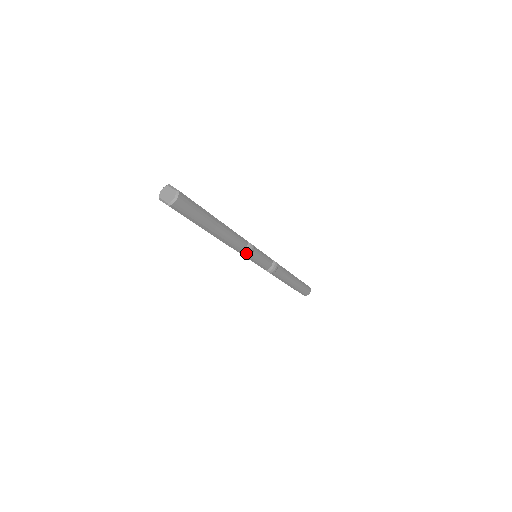
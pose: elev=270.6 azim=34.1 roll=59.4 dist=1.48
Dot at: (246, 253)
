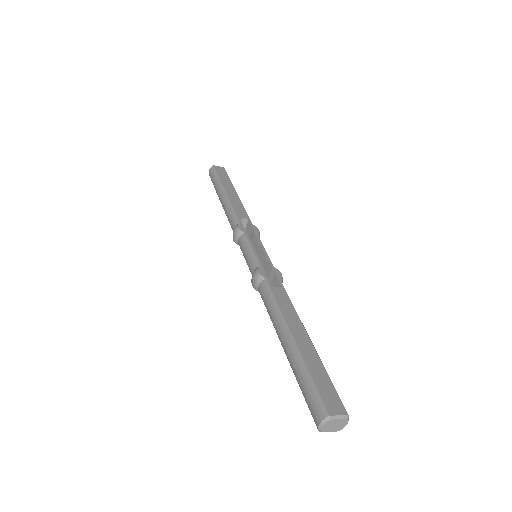
Dot at: occluded
